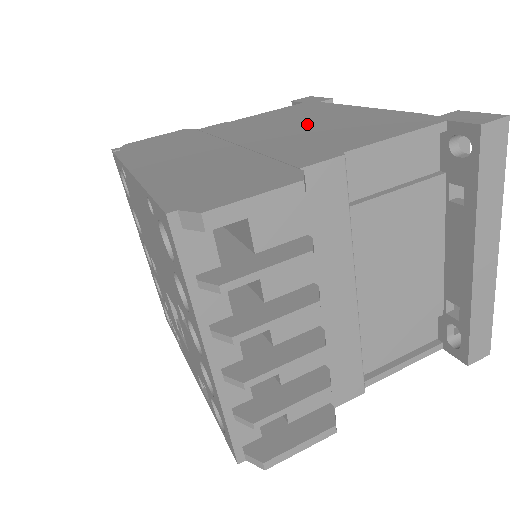
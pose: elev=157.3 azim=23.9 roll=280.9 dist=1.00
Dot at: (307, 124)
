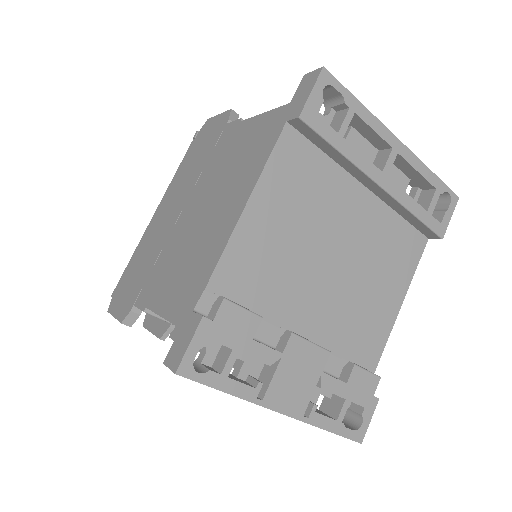
Dot at: (208, 211)
